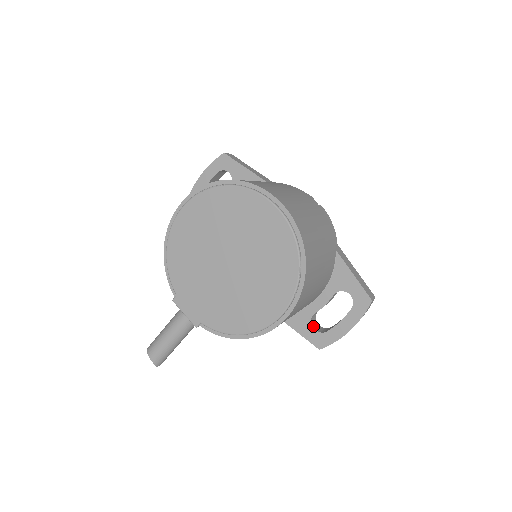
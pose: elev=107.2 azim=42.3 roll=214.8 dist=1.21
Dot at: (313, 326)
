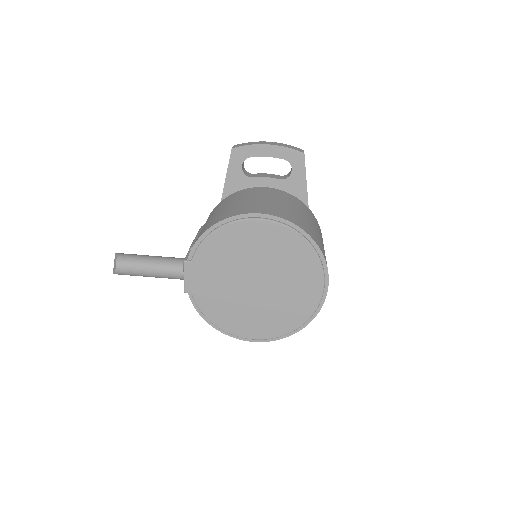
Dot at: occluded
